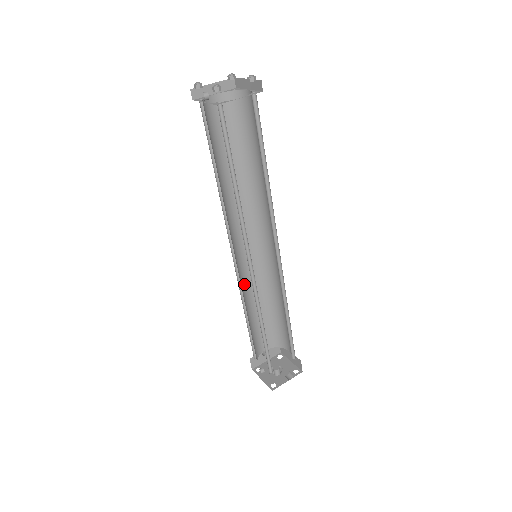
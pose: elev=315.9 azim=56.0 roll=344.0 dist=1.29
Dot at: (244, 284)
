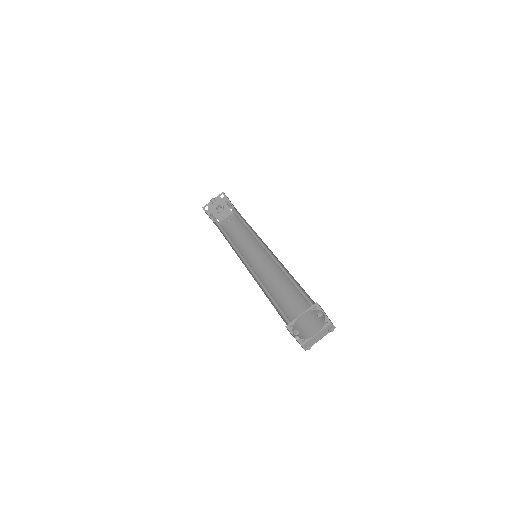
Dot at: occluded
